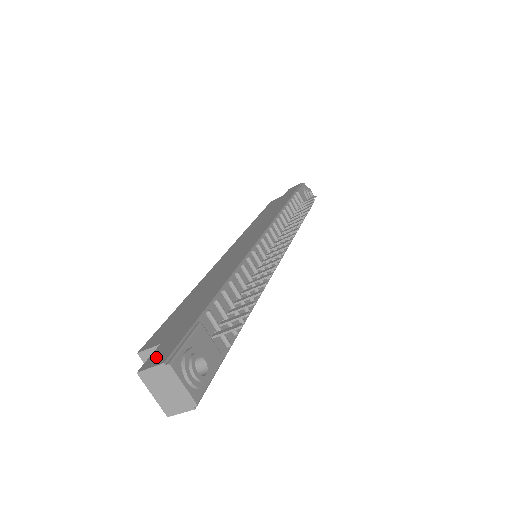
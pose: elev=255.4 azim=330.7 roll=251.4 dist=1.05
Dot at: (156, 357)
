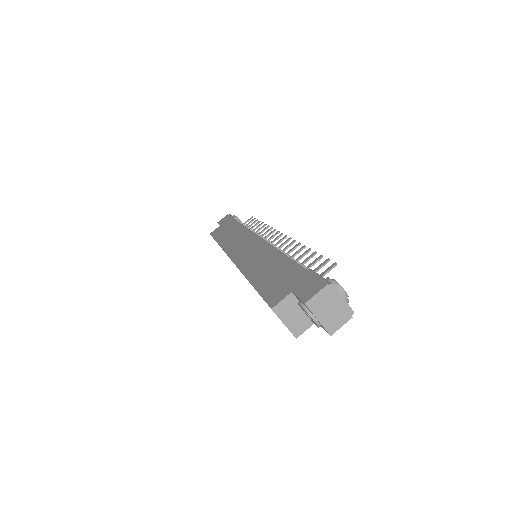
Dot at: (308, 291)
